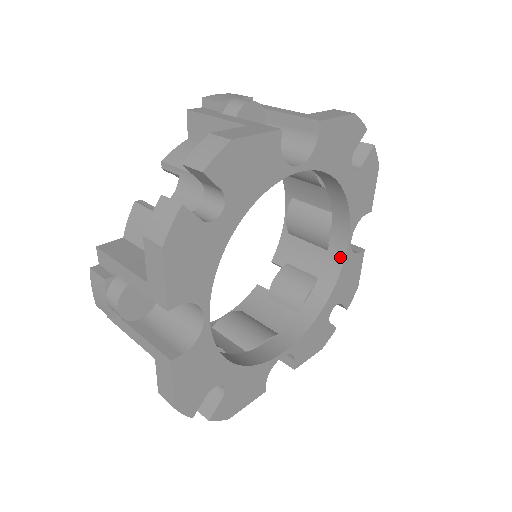
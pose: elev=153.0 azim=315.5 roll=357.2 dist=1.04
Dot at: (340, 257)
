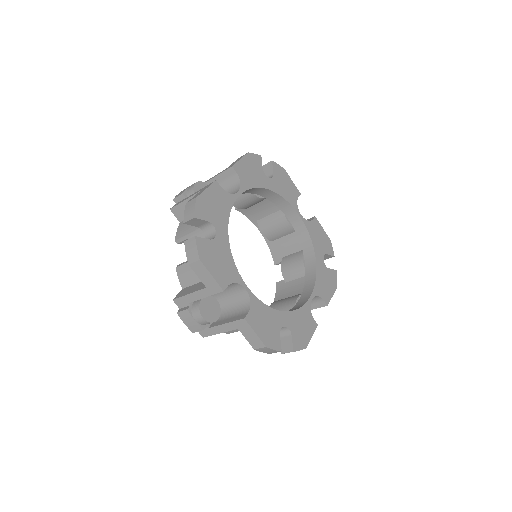
Dot at: (303, 228)
